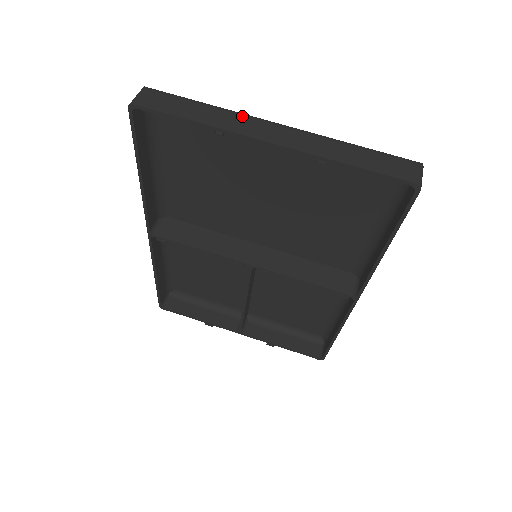
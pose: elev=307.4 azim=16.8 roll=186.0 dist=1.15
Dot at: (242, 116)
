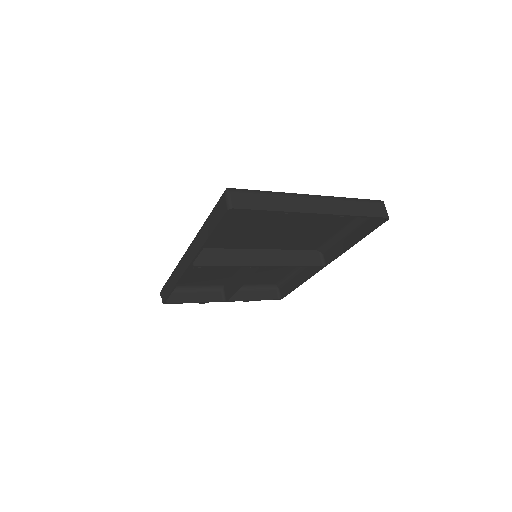
Dot at: (293, 197)
